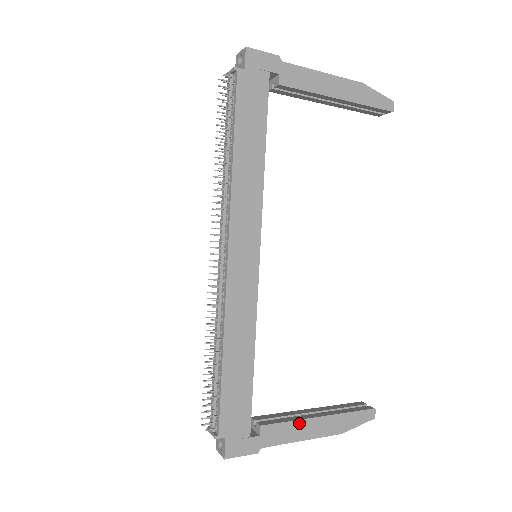
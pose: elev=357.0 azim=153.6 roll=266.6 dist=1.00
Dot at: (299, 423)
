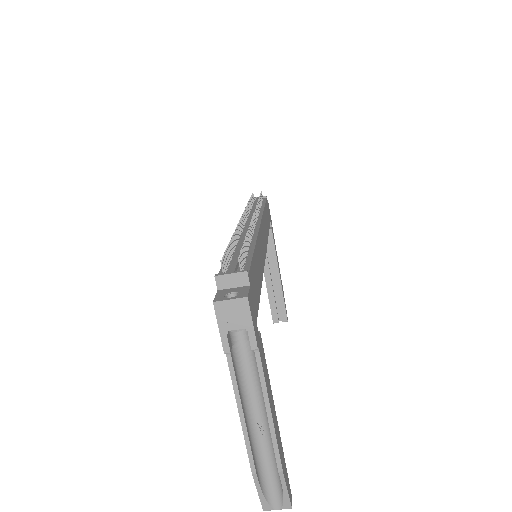
Dot at: (270, 389)
